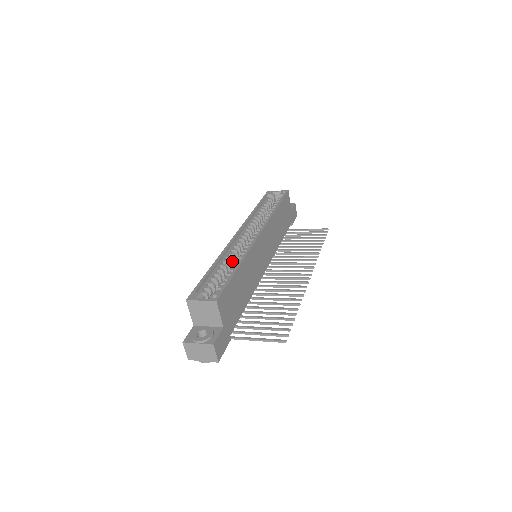
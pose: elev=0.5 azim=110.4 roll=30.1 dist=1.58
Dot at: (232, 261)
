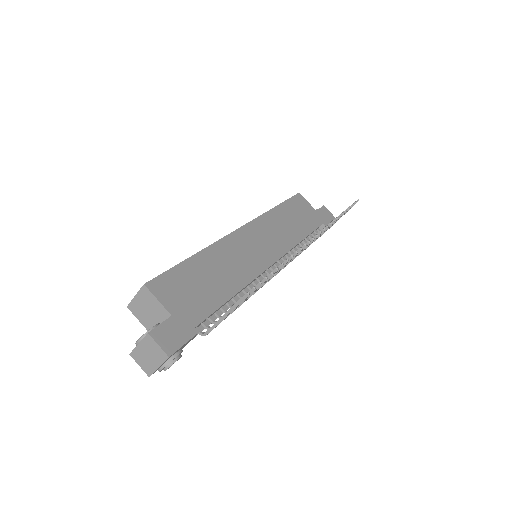
Dot at: occluded
